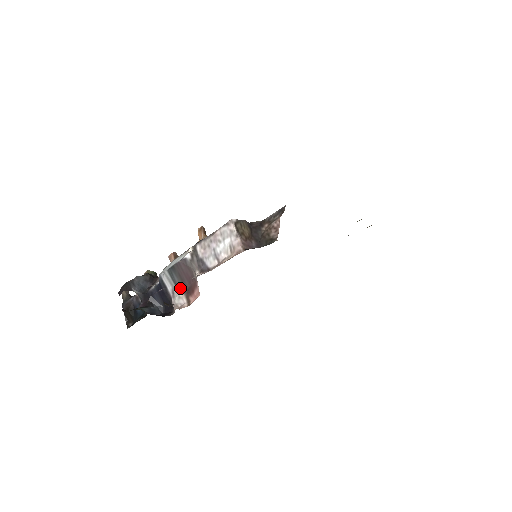
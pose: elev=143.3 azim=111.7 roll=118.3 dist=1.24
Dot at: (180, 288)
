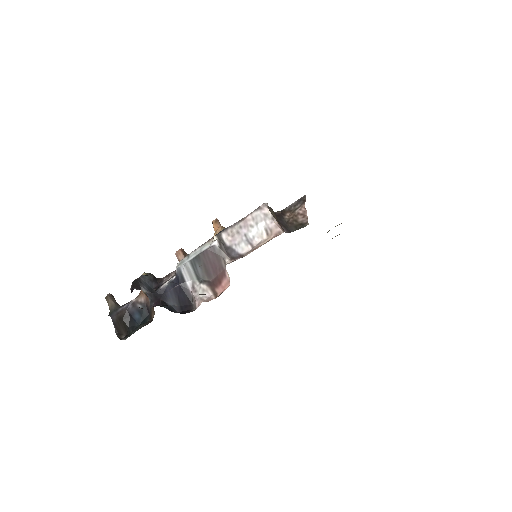
Dot at: (203, 280)
